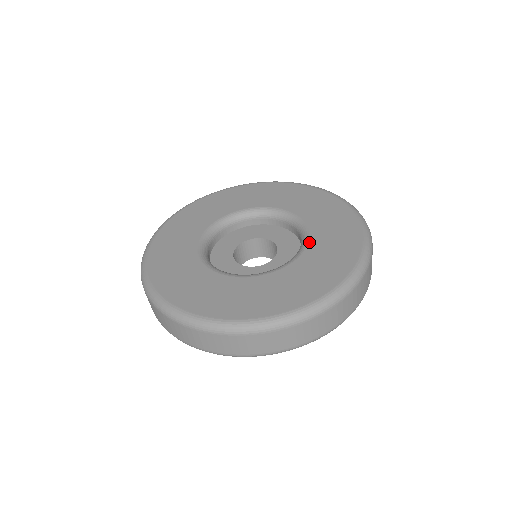
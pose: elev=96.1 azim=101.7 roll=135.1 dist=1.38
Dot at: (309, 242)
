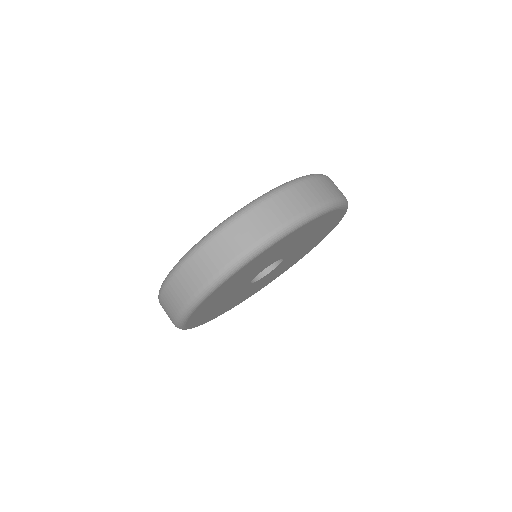
Dot at: occluded
